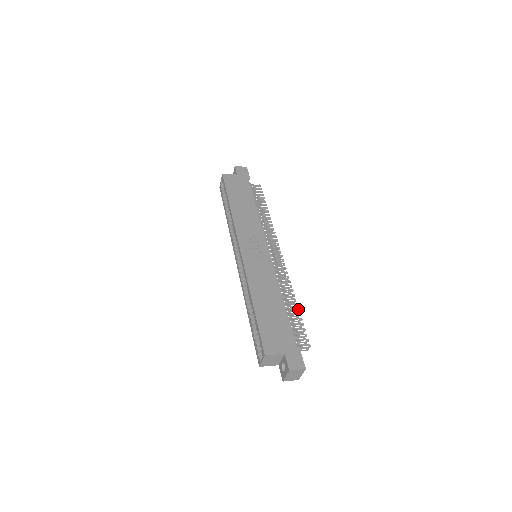
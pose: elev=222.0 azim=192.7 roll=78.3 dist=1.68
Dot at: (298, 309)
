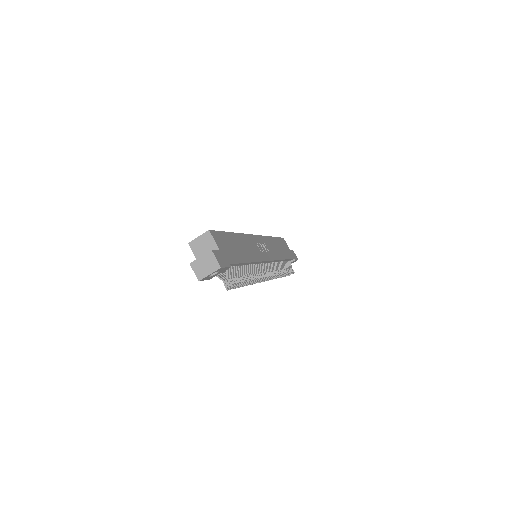
Dot at: (250, 282)
